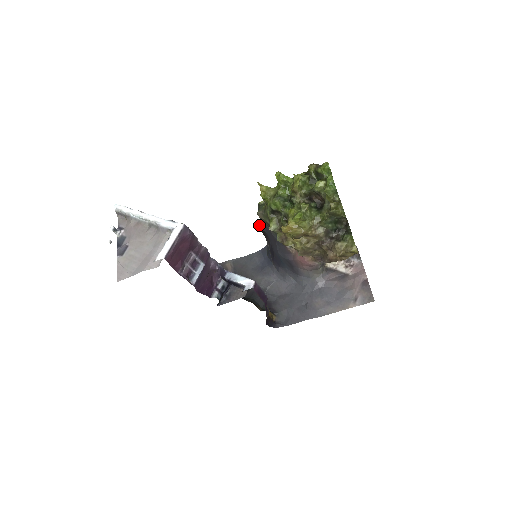
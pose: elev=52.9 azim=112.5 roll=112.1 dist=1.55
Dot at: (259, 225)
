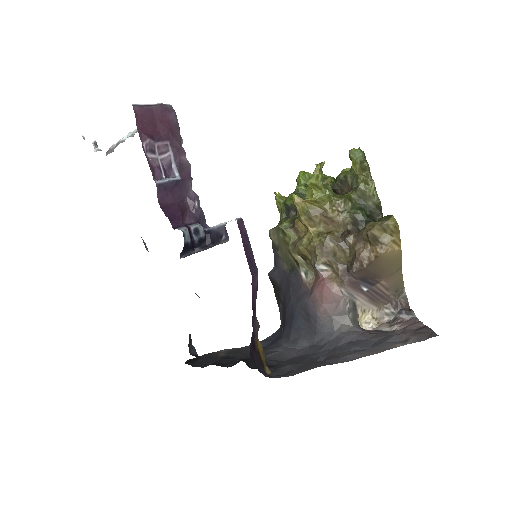
Dot at: (272, 273)
